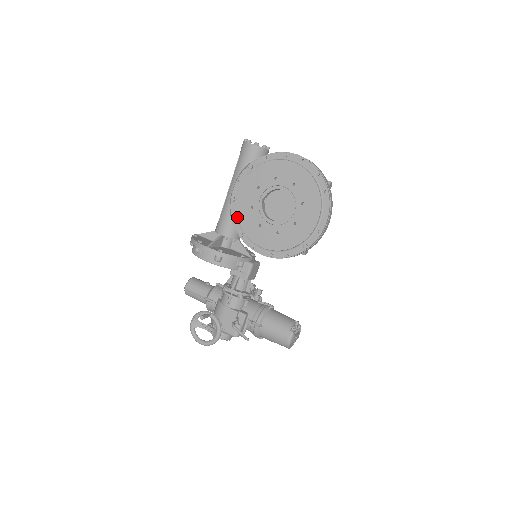
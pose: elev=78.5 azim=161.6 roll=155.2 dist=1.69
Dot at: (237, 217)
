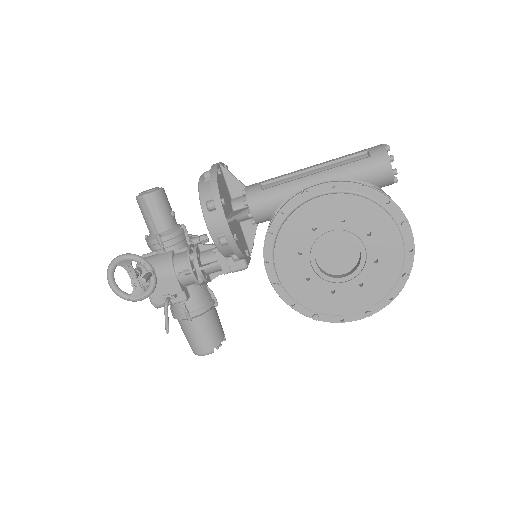
Dot at: (288, 217)
